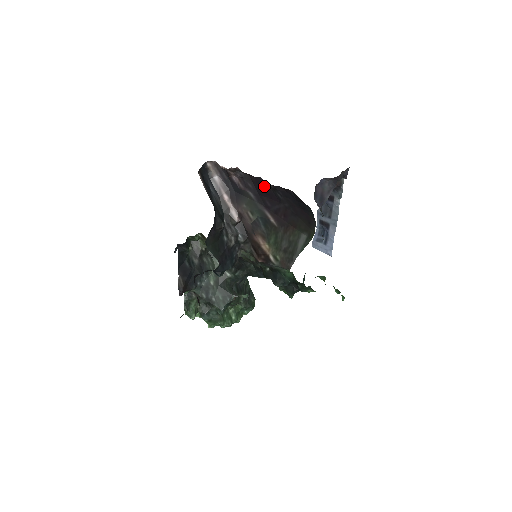
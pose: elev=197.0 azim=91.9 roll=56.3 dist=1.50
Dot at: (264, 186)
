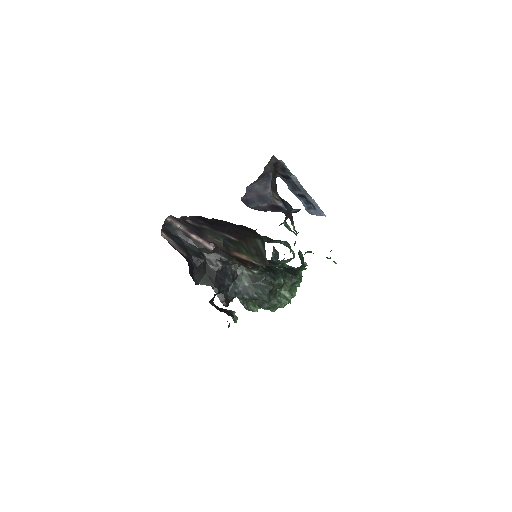
Dot at: occluded
